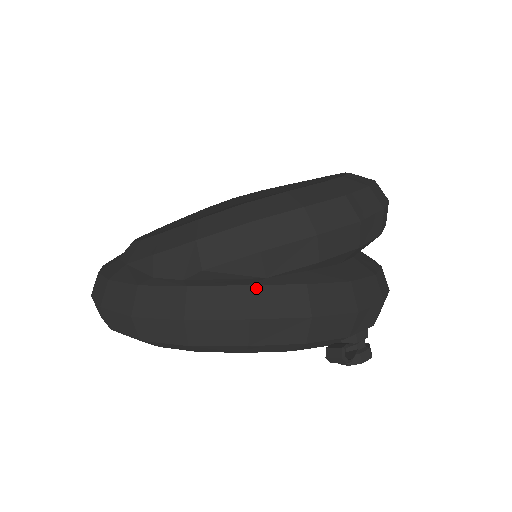
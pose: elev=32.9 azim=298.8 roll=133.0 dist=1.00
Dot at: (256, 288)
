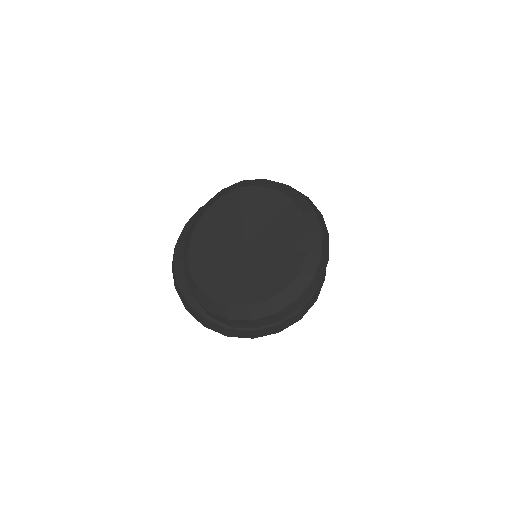
Dot at: (255, 331)
